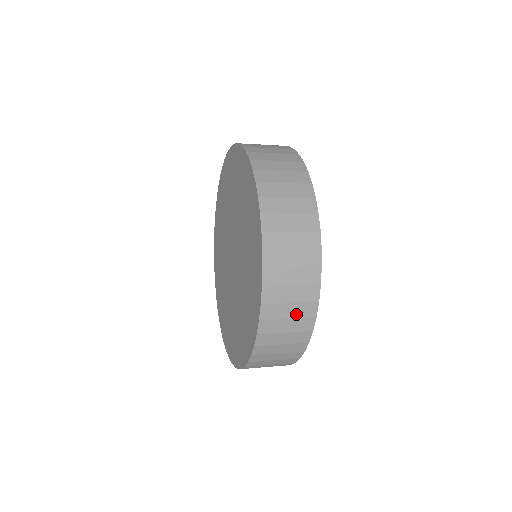
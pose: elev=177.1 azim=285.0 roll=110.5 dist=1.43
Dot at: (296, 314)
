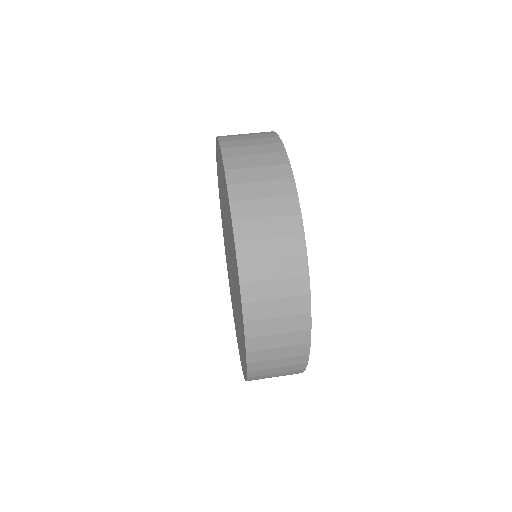
Dot at: occluded
